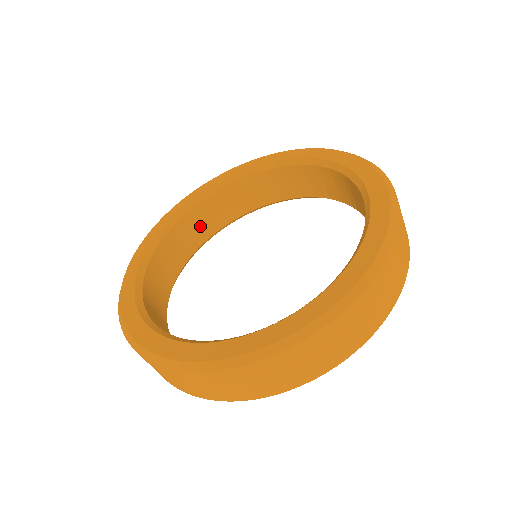
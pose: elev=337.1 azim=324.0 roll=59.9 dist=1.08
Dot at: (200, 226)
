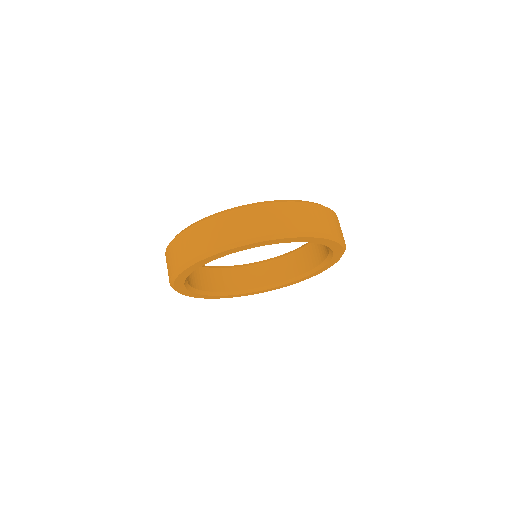
Dot at: (209, 280)
